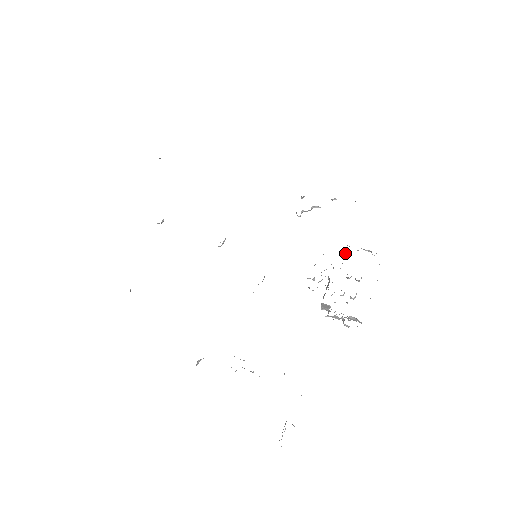
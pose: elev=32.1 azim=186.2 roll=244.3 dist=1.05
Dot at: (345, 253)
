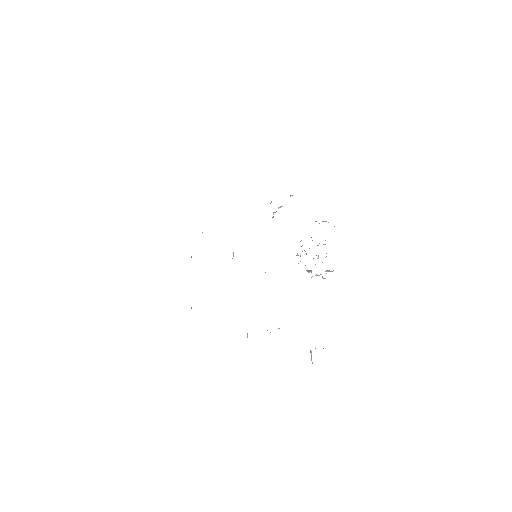
Dot at: occluded
